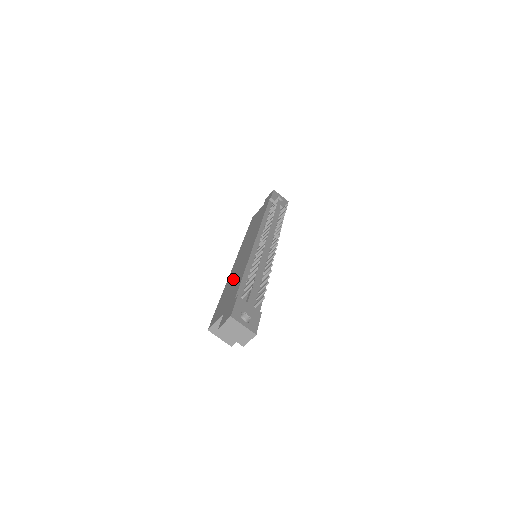
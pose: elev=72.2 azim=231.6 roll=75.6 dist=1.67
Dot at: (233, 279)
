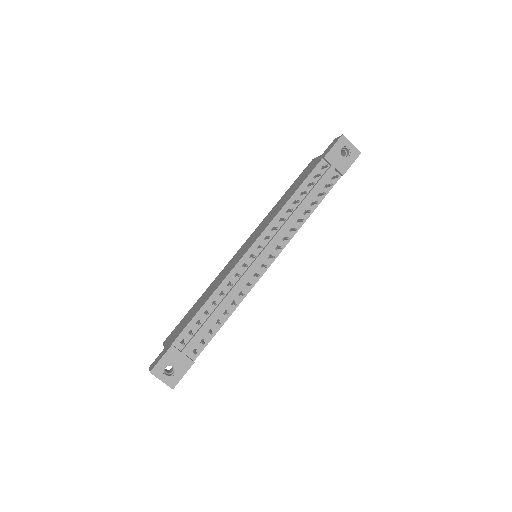
Dot at: (207, 293)
